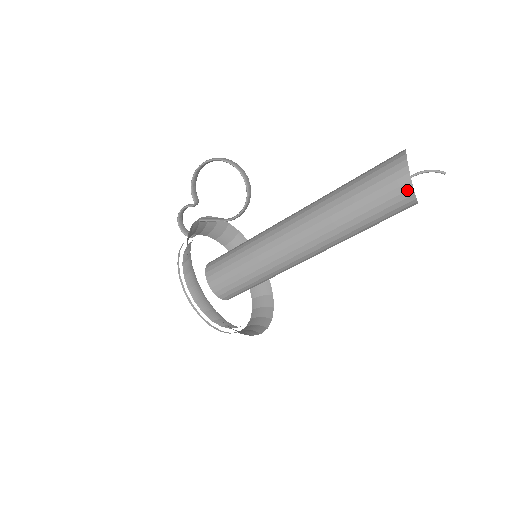
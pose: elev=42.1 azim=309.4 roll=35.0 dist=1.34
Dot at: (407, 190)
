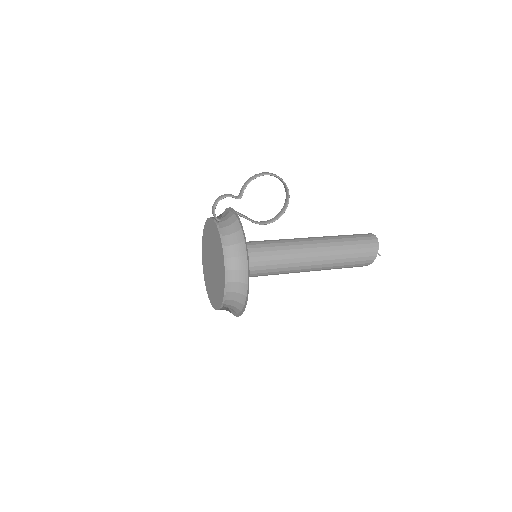
Dot at: (372, 260)
